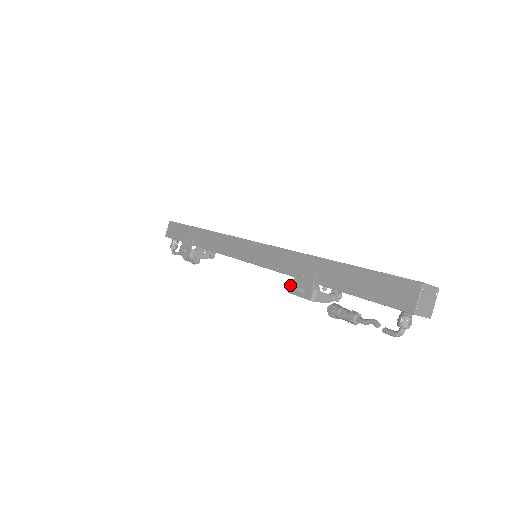
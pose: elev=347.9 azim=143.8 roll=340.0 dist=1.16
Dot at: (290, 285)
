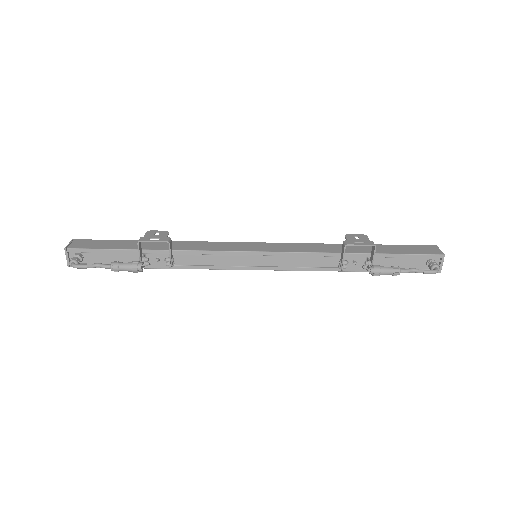
Dot at: (346, 241)
